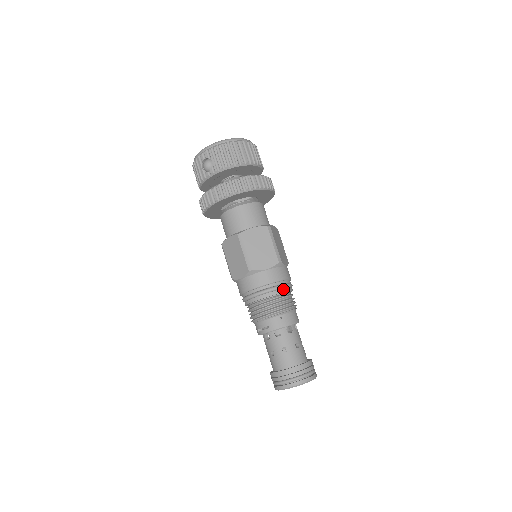
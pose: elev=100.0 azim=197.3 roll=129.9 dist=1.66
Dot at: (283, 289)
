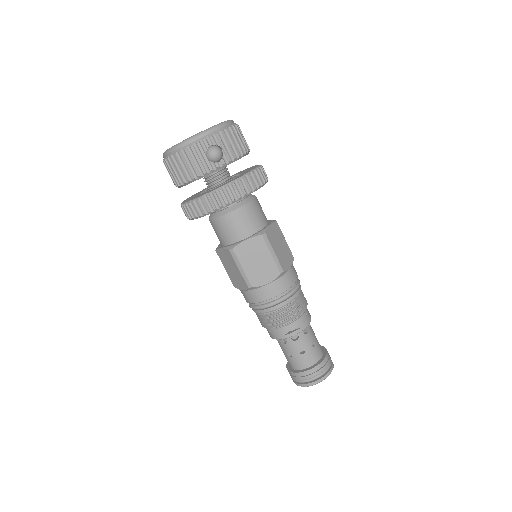
Dot at: (300, 285)
